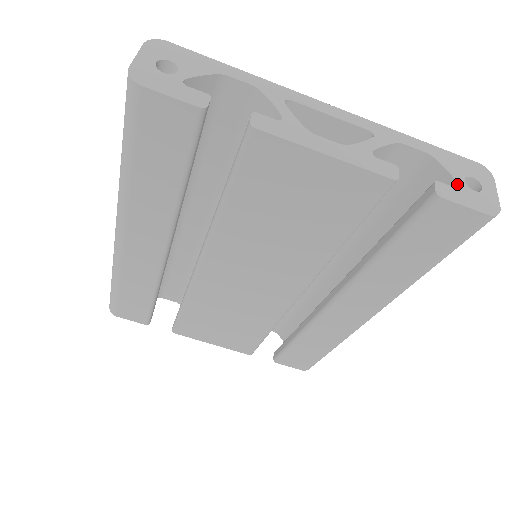
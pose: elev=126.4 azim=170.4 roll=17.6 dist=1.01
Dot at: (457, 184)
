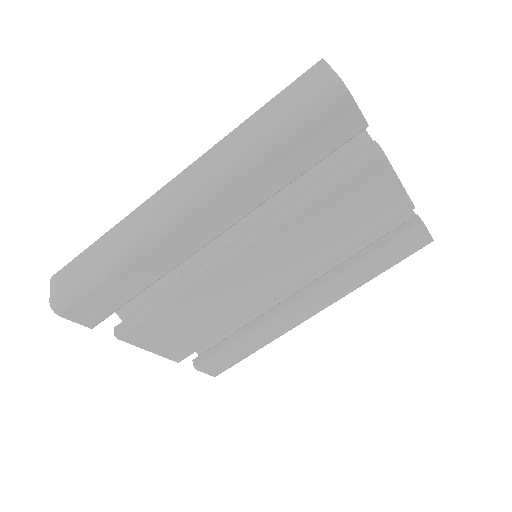
Dot at: occluded
